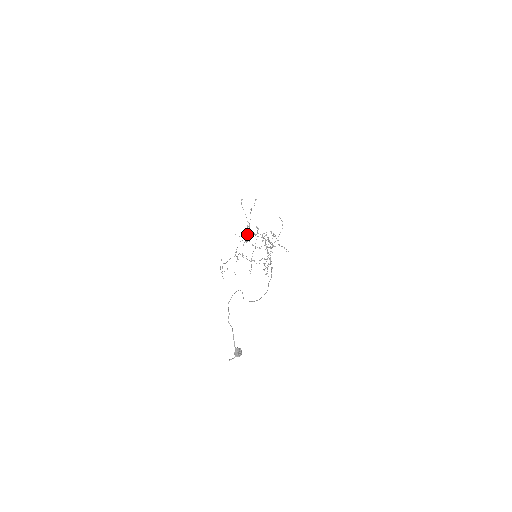
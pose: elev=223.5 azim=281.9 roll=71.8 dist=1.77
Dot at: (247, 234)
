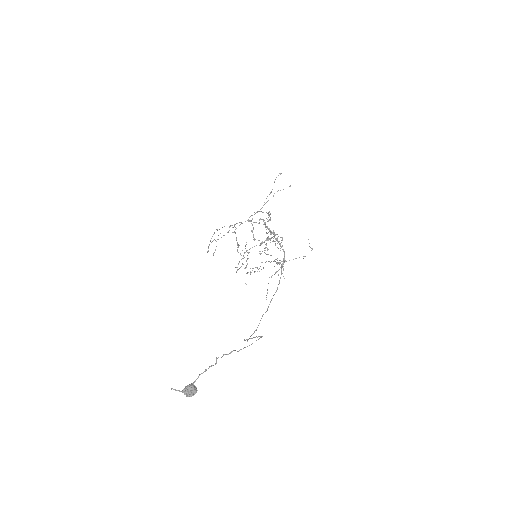
Dot at: occluded
